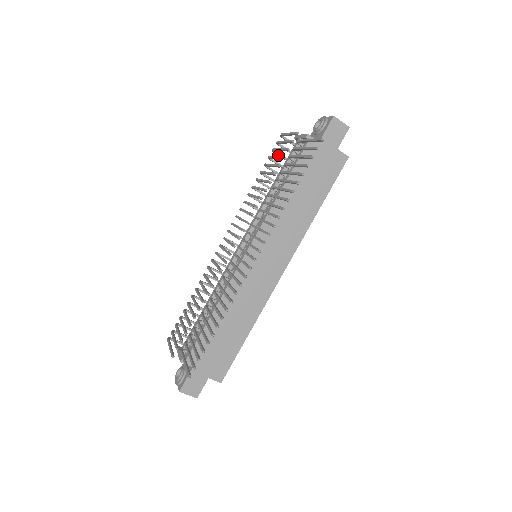
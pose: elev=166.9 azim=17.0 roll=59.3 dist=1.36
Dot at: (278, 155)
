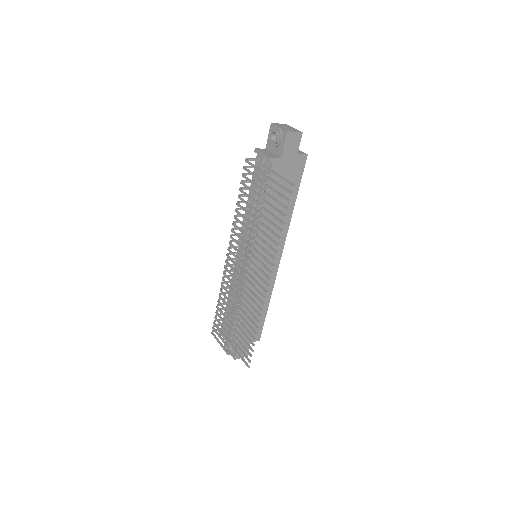
Dot at: occluded
